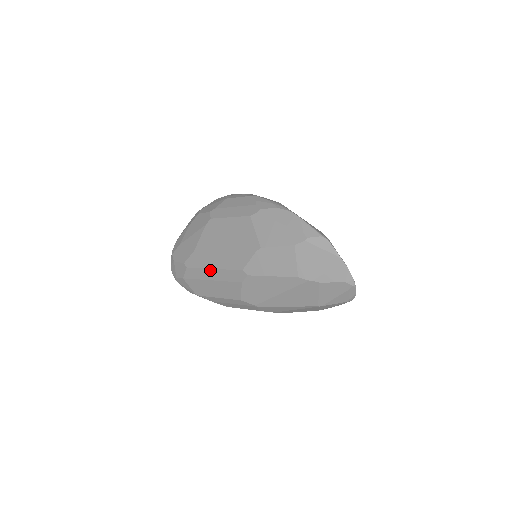
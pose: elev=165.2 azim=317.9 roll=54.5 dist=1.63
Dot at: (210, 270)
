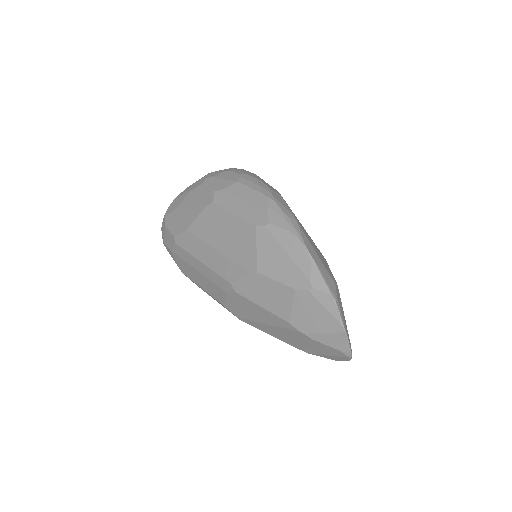
Dot at: (198, 261)
